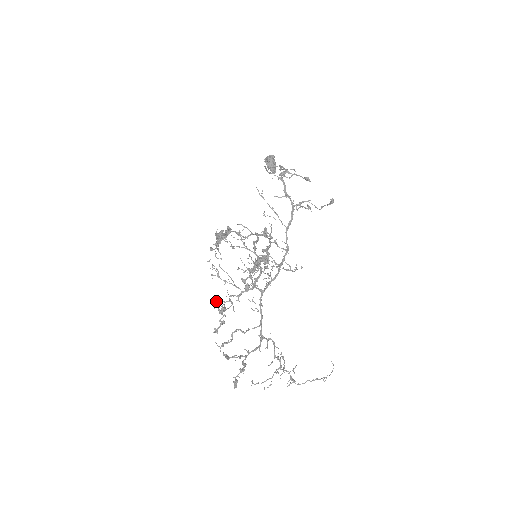
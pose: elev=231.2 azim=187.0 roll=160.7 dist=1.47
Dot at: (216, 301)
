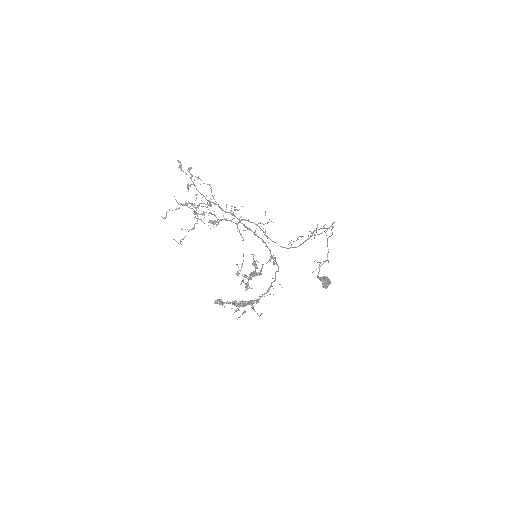
Dot at: (215, 220)
